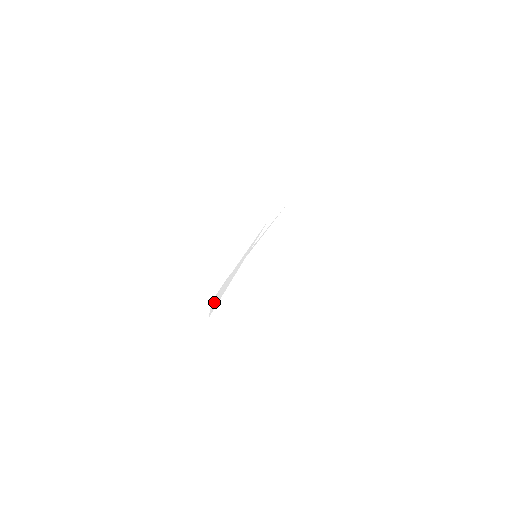
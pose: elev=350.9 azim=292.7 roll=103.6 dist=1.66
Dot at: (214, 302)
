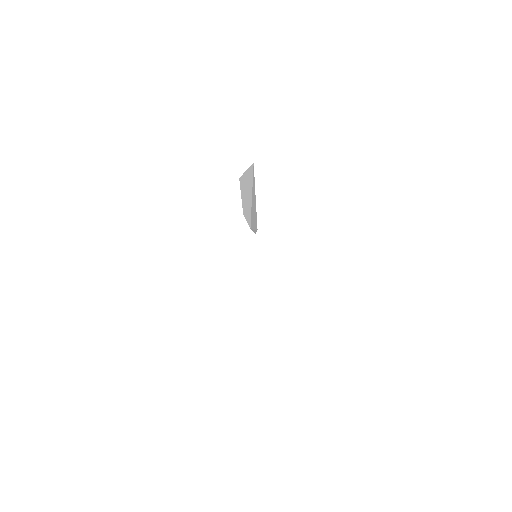
Dot at: occluded
